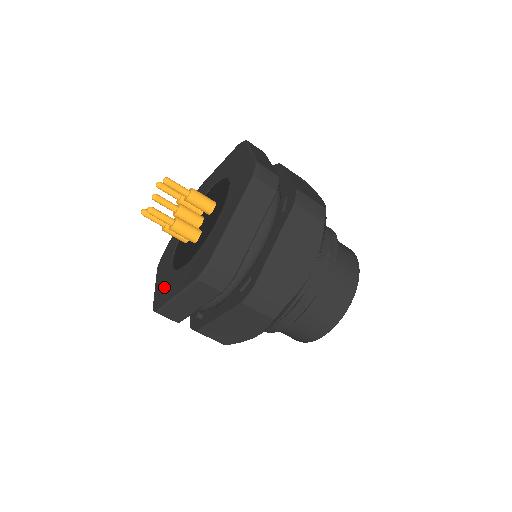
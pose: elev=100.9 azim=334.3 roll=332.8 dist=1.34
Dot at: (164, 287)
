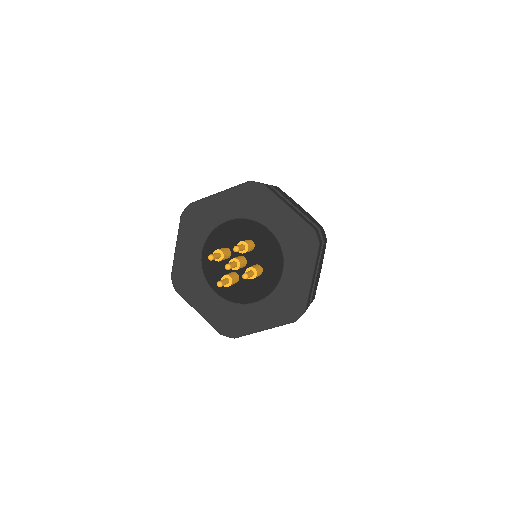
Dot at: (188, 275)
